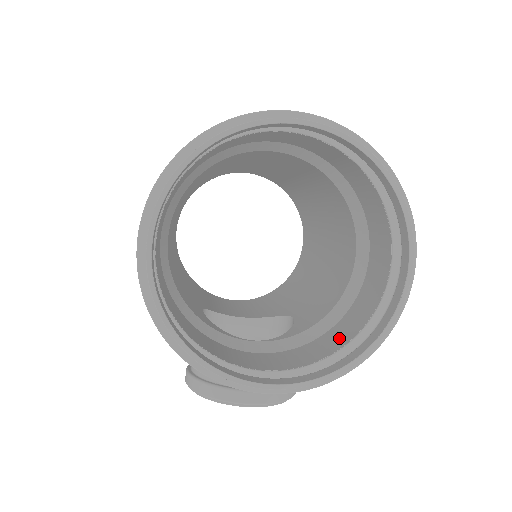
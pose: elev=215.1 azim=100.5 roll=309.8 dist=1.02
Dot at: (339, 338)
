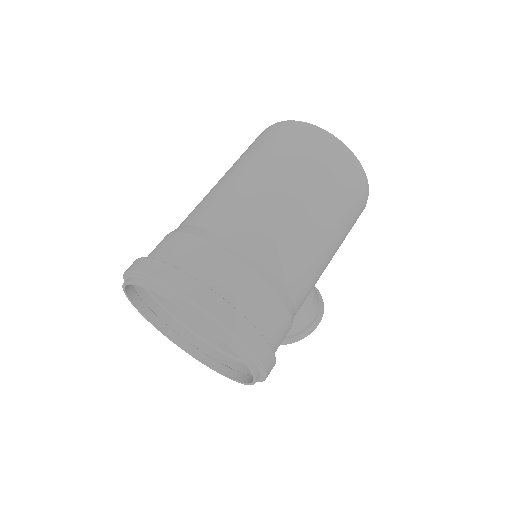
Dot at: occluded
